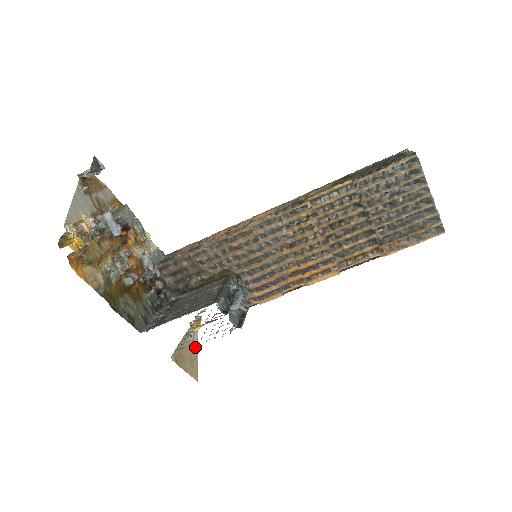
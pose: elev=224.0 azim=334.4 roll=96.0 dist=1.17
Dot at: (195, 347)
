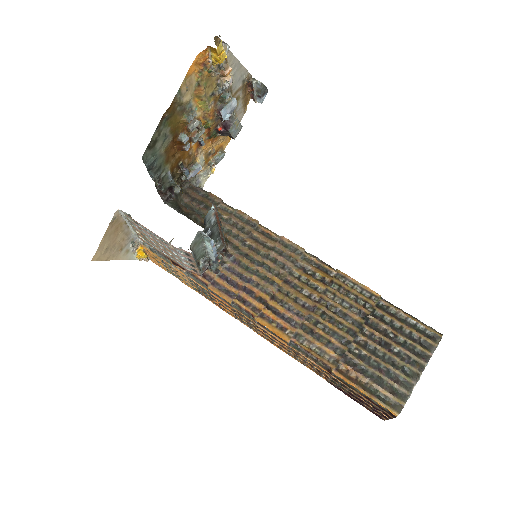
Dot at: (122, 255)
